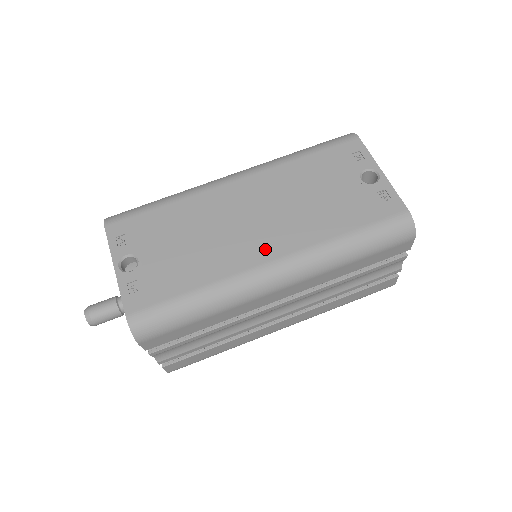
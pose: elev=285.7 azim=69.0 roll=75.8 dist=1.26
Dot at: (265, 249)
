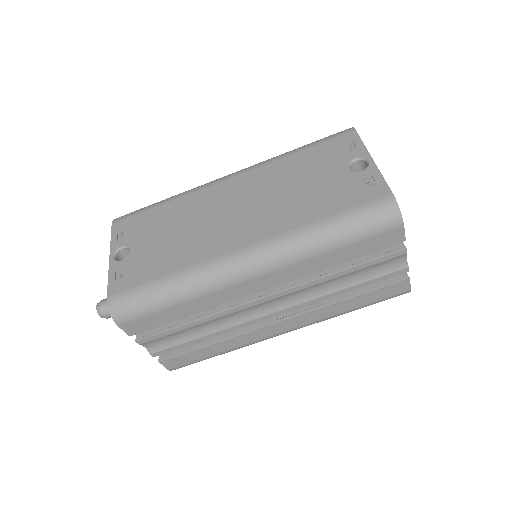
Dot at: (240, 237)
